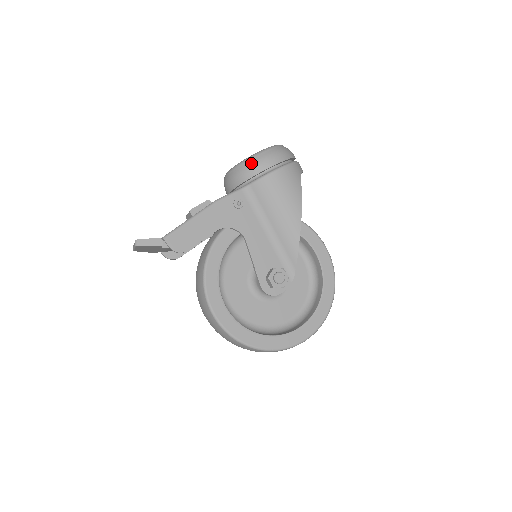
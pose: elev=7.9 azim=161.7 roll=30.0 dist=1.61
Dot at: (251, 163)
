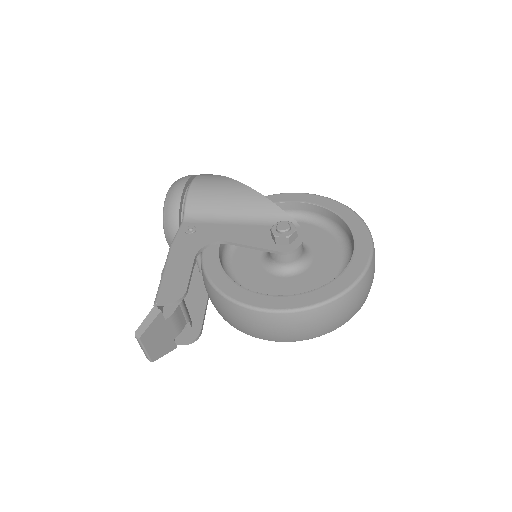
Dot at: (168, 202)
